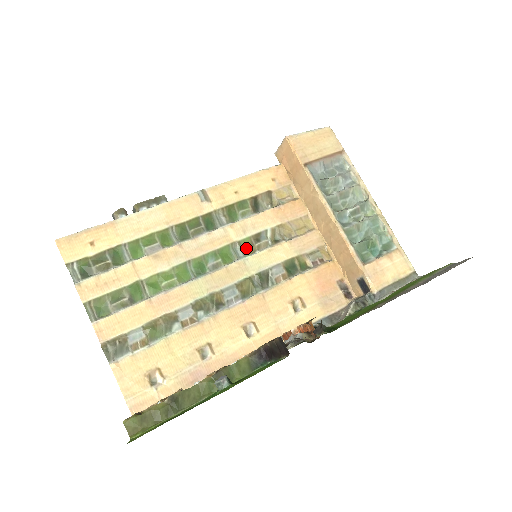
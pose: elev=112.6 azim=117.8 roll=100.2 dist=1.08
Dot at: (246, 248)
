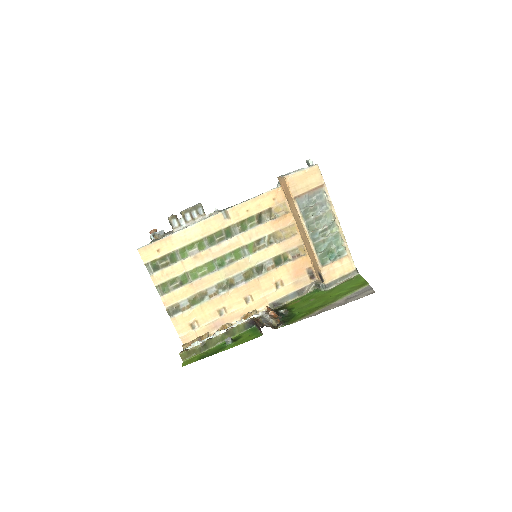
Dot at: (251, 249)
